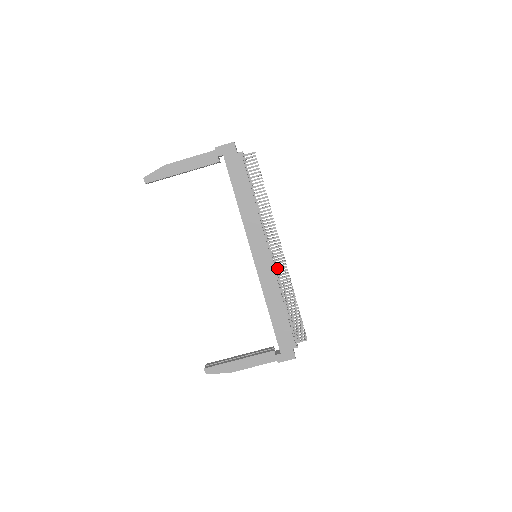
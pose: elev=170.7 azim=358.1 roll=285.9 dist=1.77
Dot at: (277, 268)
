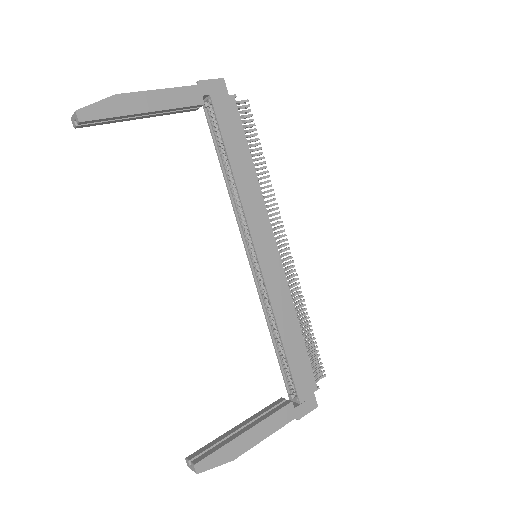
Dot at: occluded
